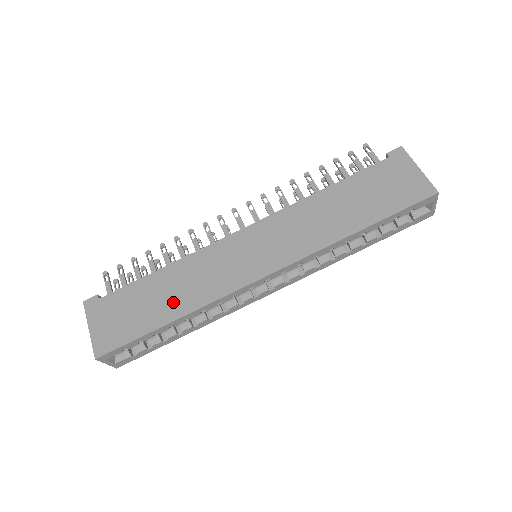
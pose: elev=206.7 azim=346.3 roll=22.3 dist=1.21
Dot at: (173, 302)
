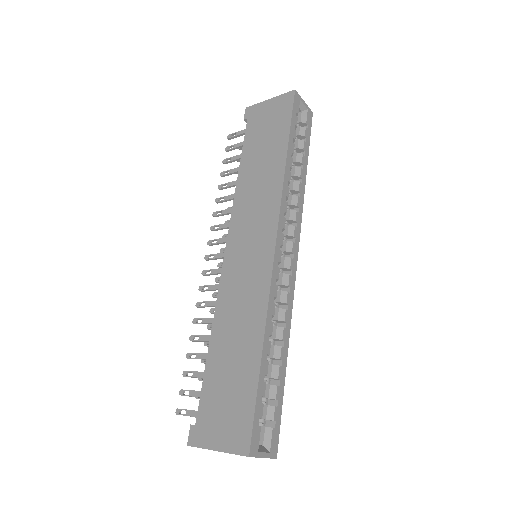
Dot at: (245, 342)
